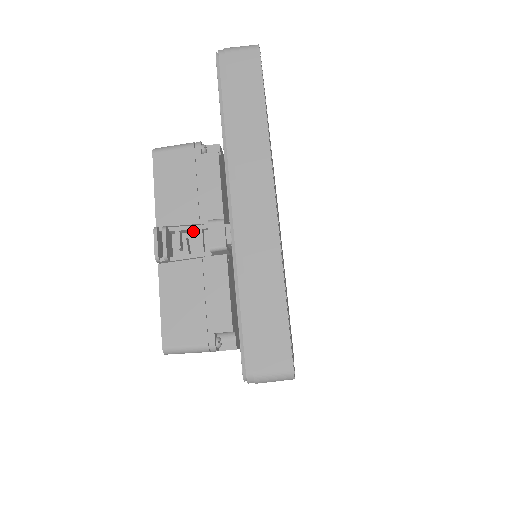
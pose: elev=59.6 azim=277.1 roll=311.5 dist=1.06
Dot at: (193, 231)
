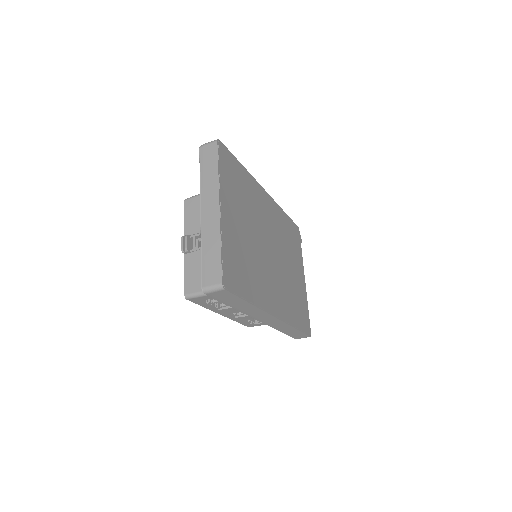
Dot at: occluded
